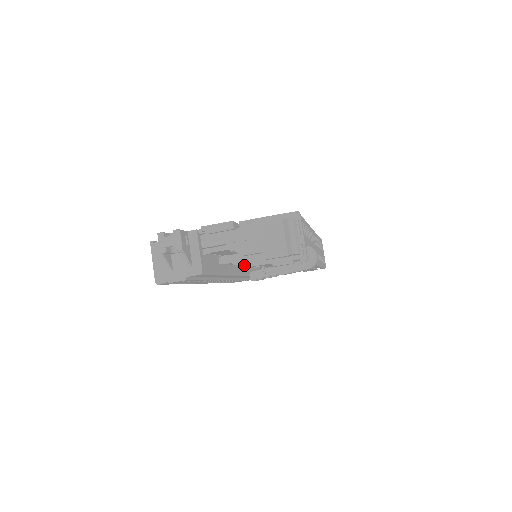
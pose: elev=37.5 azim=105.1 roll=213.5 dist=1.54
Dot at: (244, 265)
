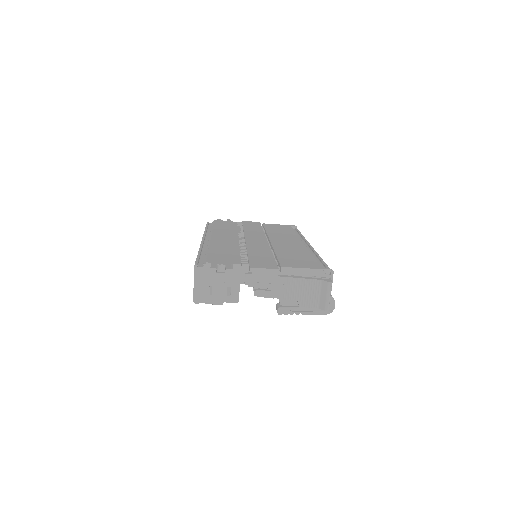
Dot at: occluded
